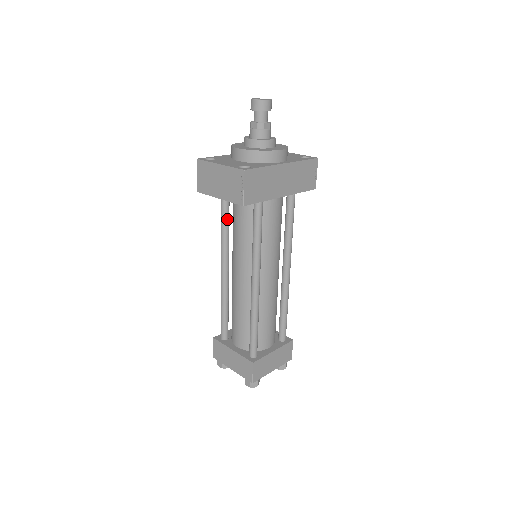
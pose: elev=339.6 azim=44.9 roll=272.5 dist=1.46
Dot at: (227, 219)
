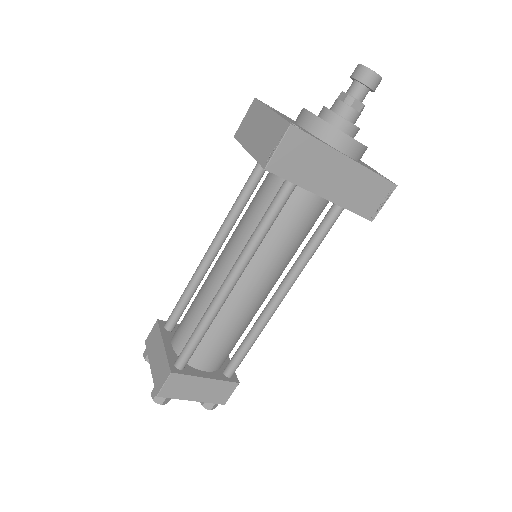
Dot at: (249, 191)
